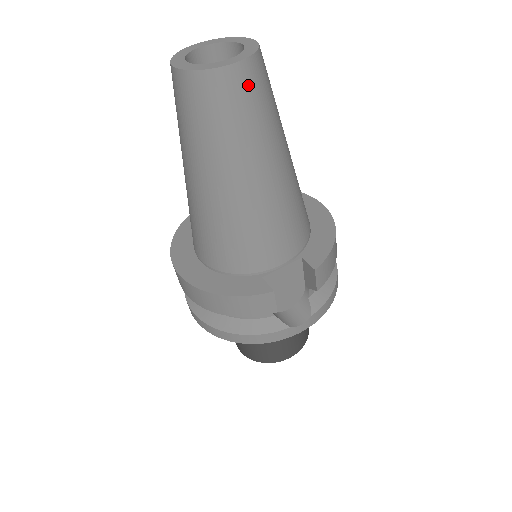
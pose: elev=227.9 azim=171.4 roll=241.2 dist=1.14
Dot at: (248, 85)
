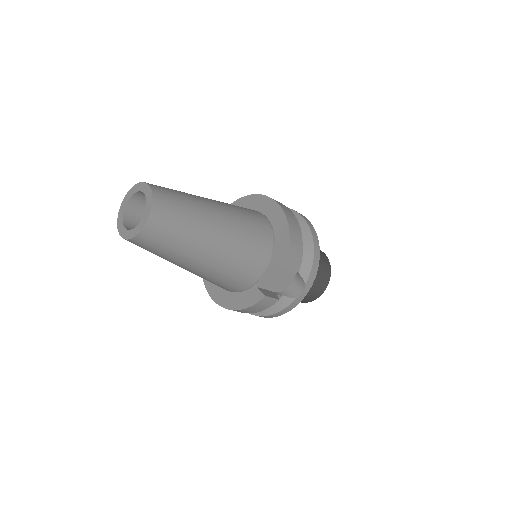
Dot at: (162, 225)
